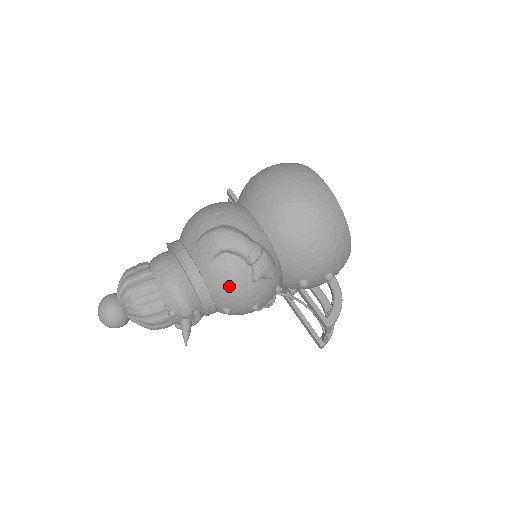
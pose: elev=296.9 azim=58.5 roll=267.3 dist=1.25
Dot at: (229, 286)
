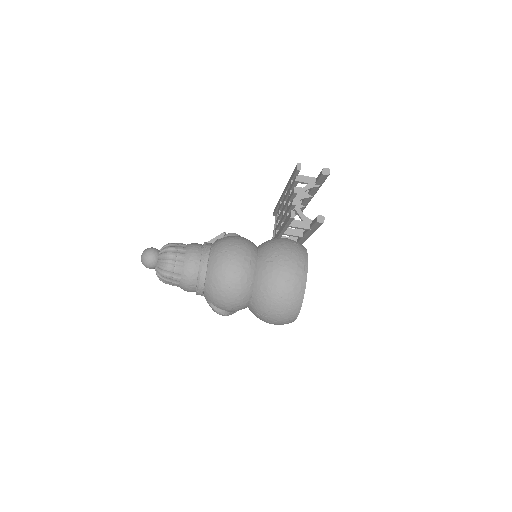
Dot at: occluded
